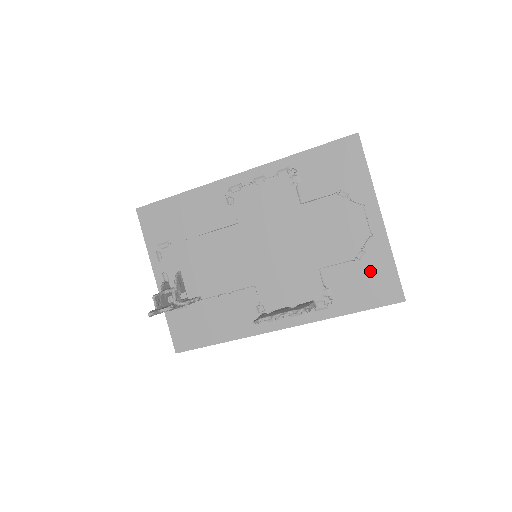
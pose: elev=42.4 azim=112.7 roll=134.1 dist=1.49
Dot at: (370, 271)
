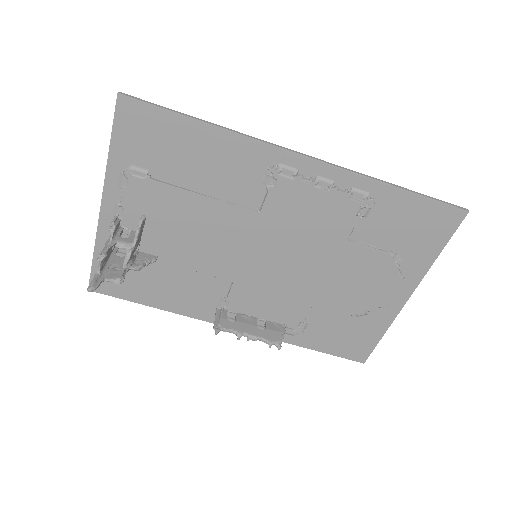
Dot at: (357, 330)
